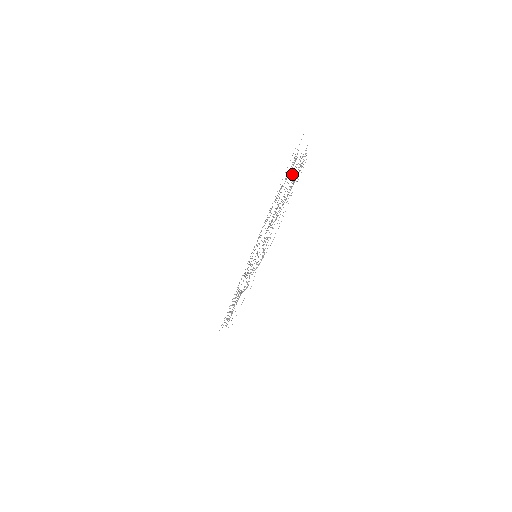
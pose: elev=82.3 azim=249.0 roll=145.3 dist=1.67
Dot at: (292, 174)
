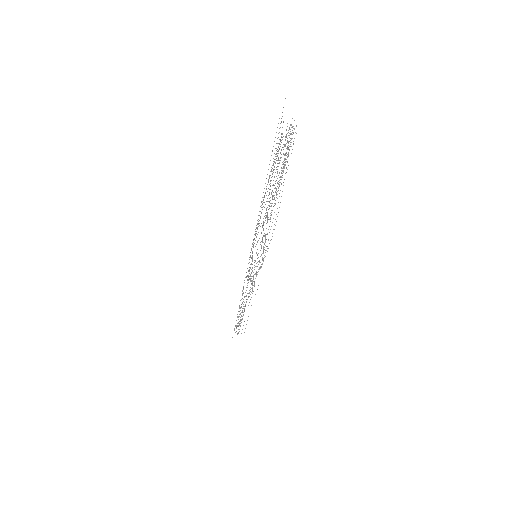
Dot at: occluded
